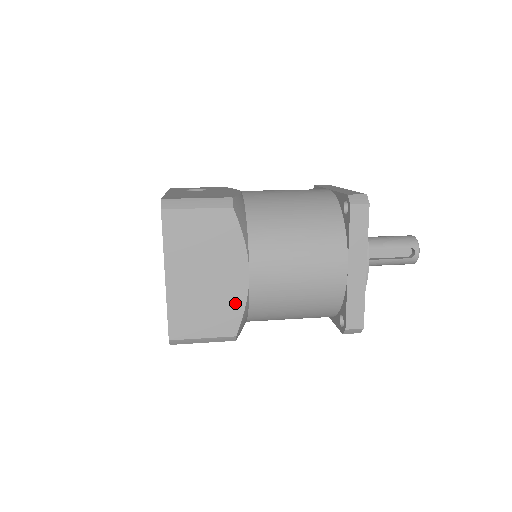
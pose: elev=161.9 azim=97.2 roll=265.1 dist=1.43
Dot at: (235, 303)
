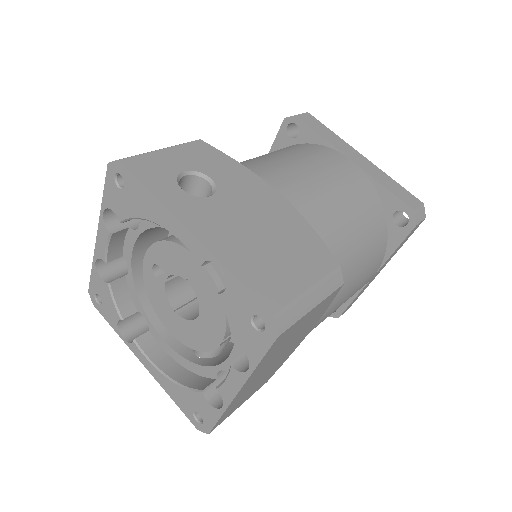
Dot at: occluded
